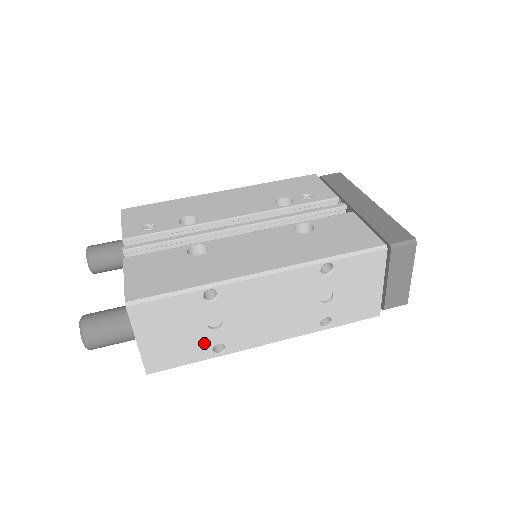
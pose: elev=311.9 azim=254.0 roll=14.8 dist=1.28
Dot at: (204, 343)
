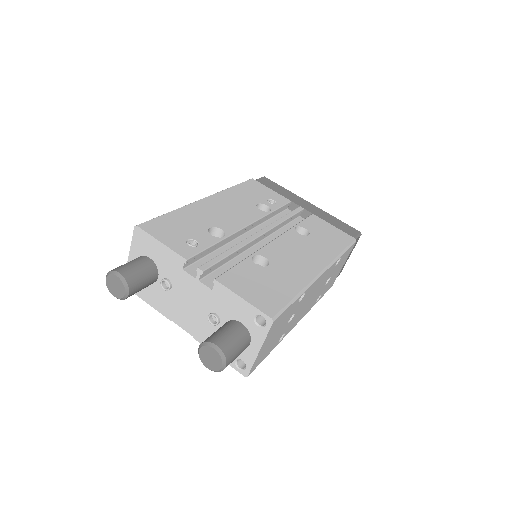
Dot at: (279, 336)
